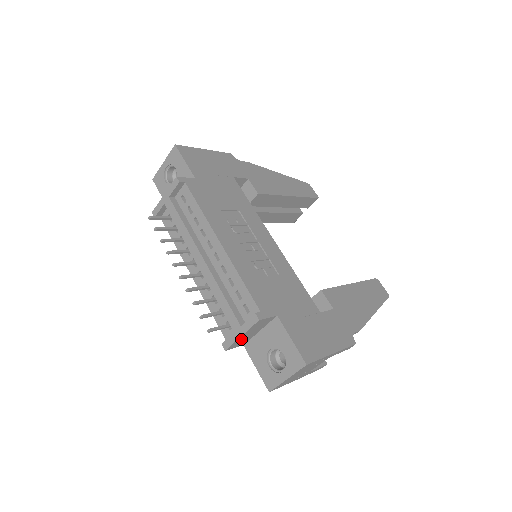
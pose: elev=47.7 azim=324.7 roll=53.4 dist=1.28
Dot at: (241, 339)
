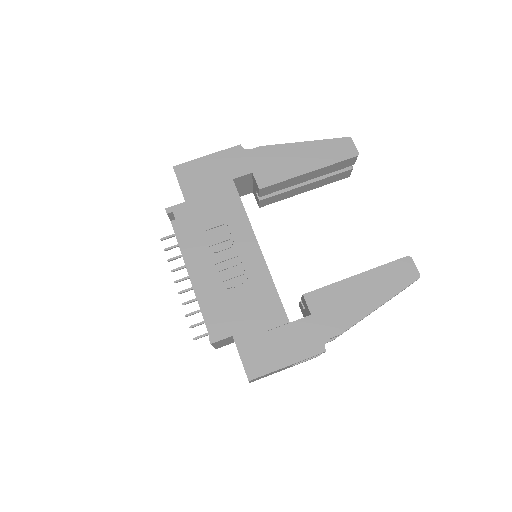
Dot at: (219, 345)
